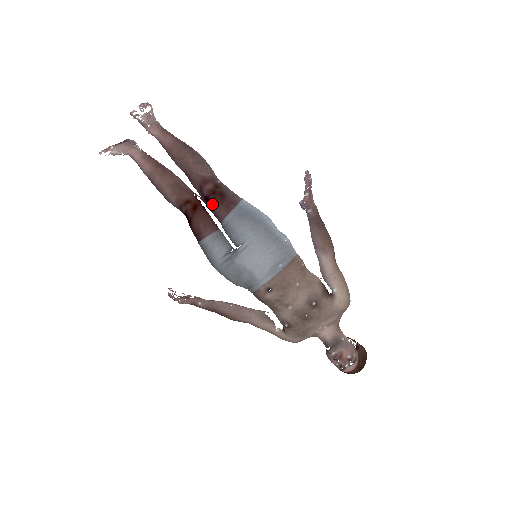
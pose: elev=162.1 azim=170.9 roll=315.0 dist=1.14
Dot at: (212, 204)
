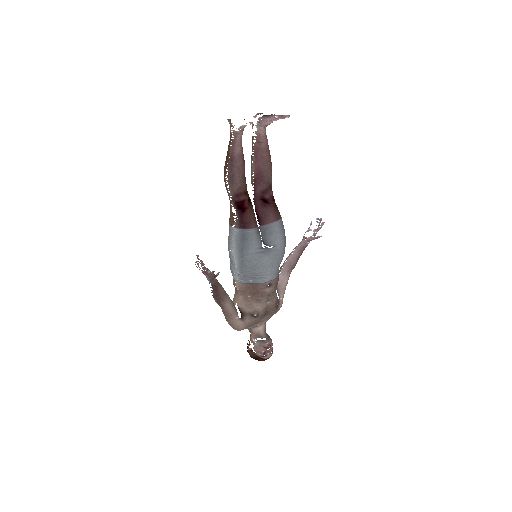
Dot at: (270, 207)
